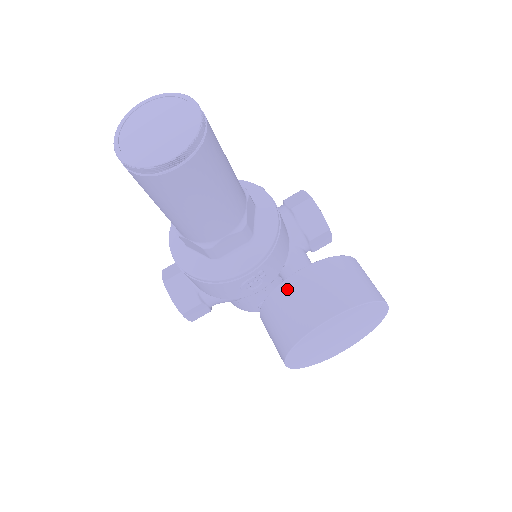
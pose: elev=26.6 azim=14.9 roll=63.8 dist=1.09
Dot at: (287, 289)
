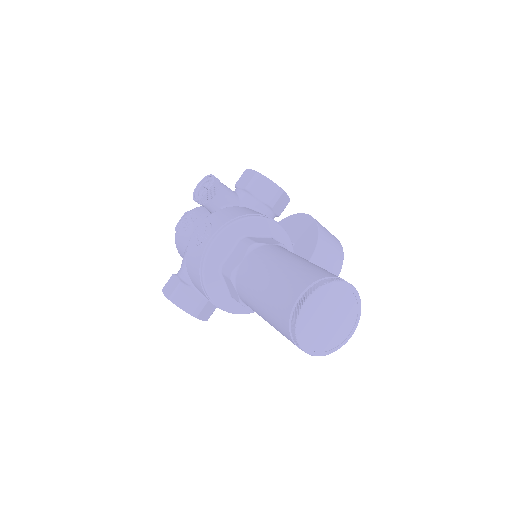
Dot at: occluded
